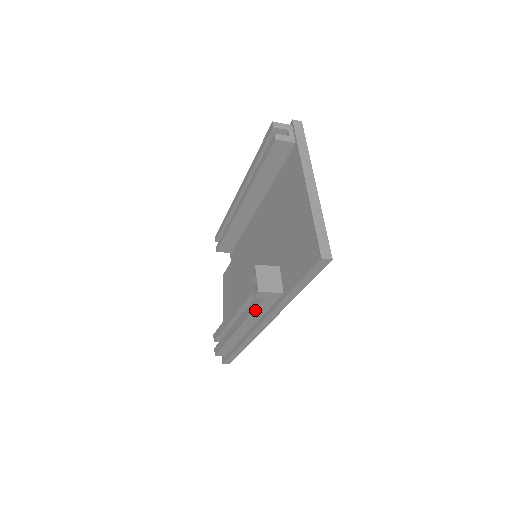
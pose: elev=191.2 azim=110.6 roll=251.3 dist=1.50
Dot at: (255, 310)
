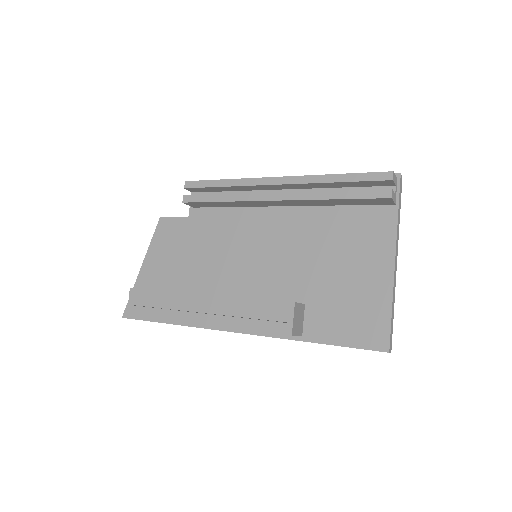
Dot at: occluded
